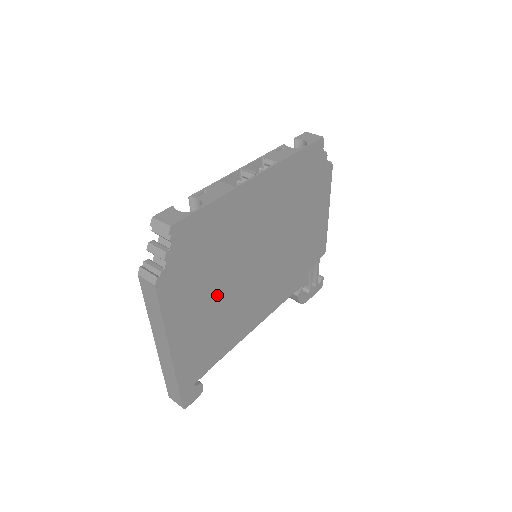
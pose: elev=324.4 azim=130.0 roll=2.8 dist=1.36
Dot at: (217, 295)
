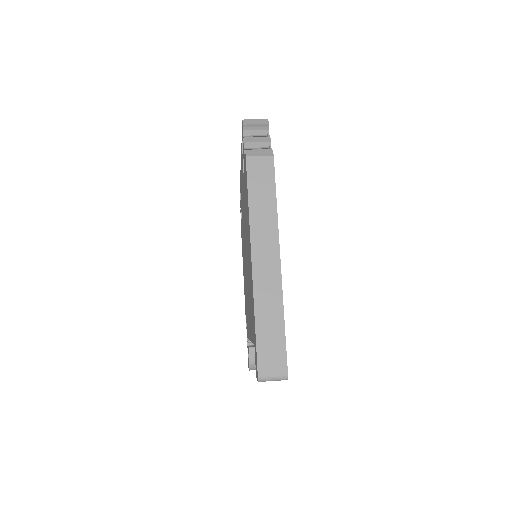
Dot at: occluded
